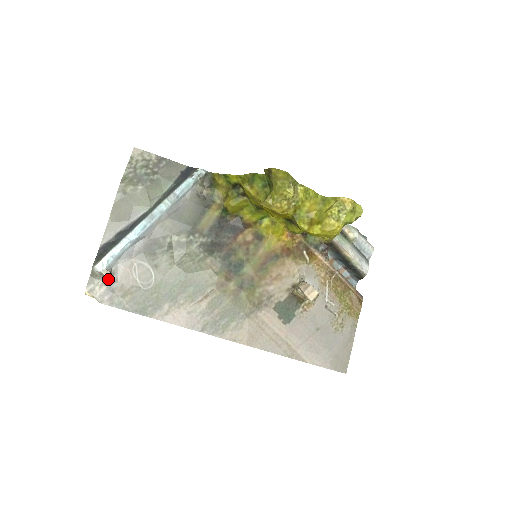
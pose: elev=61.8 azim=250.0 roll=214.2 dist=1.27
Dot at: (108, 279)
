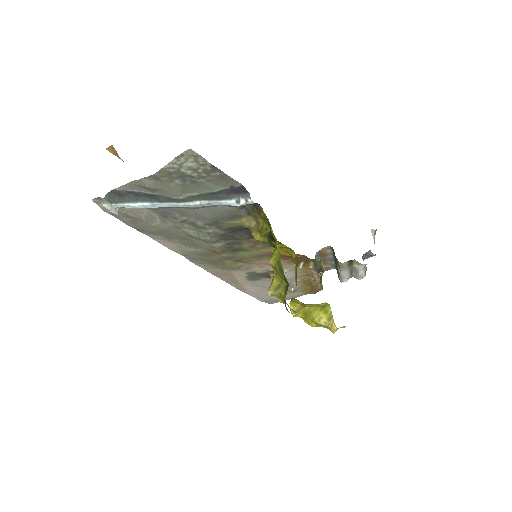
Dot at: (114, 212)
